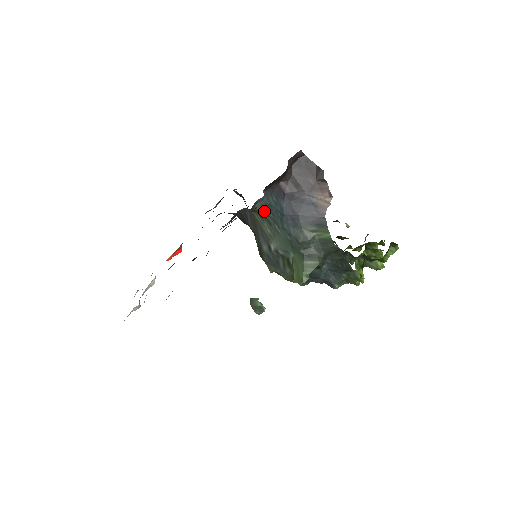
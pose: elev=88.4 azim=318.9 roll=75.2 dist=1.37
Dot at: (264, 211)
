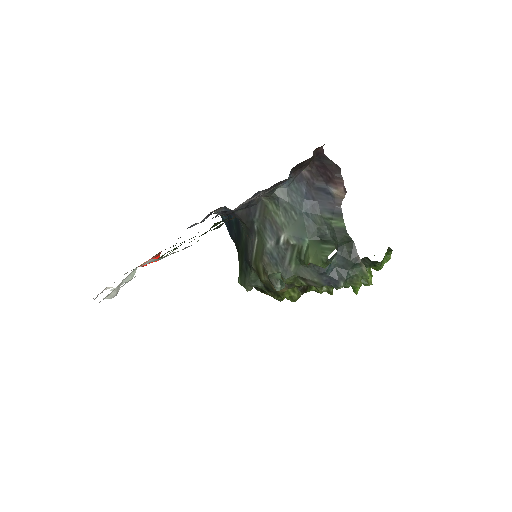
Dot at: (283, 197)
